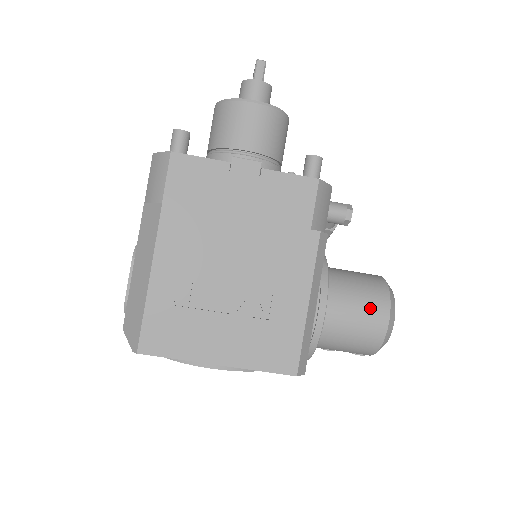
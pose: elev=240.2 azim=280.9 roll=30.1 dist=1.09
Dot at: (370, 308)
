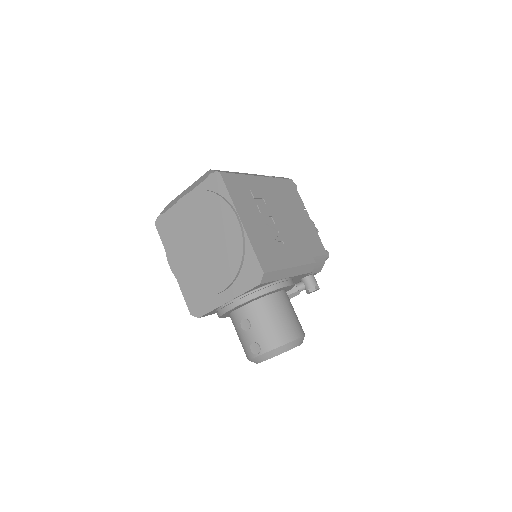
Dot at: (297, 322)
